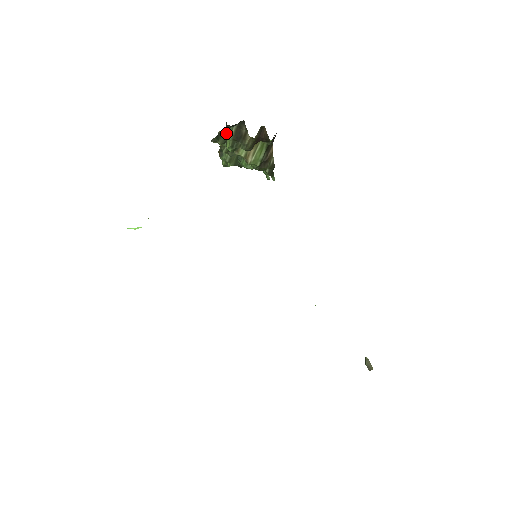
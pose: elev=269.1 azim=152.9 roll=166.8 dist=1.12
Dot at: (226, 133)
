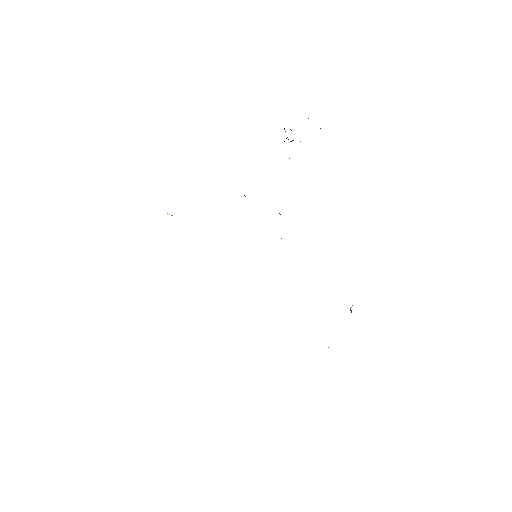
Dot at: occluded
